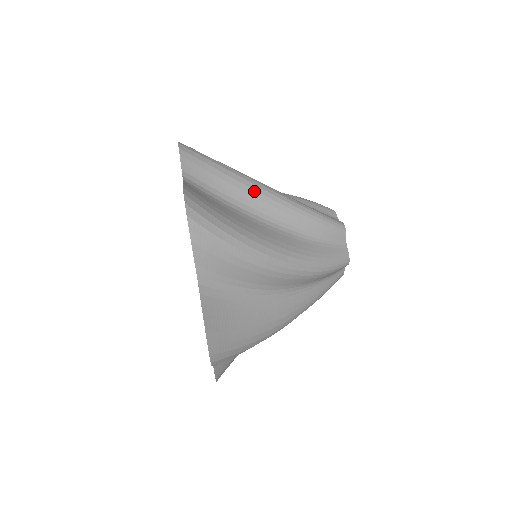
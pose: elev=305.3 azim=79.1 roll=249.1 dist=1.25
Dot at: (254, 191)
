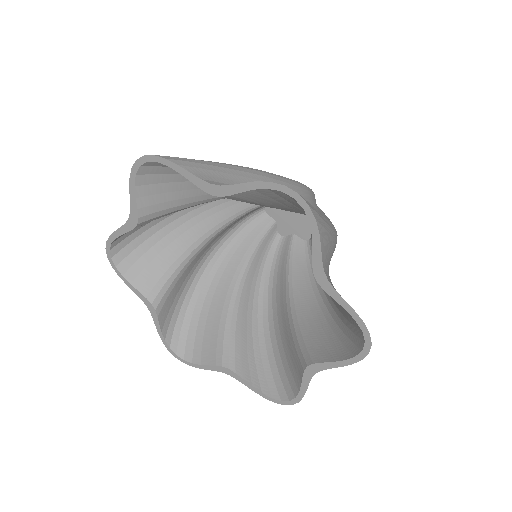
Dot at: (264, 177)
